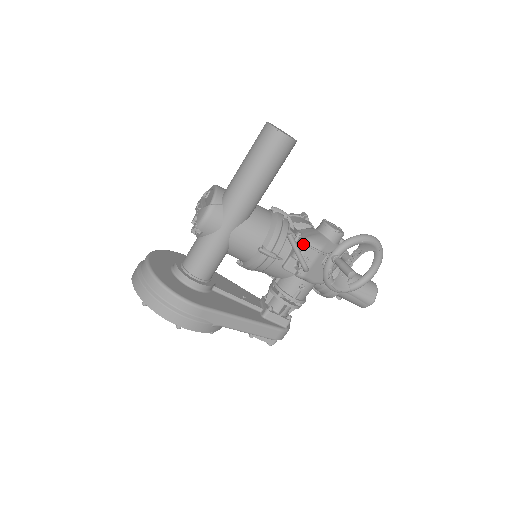
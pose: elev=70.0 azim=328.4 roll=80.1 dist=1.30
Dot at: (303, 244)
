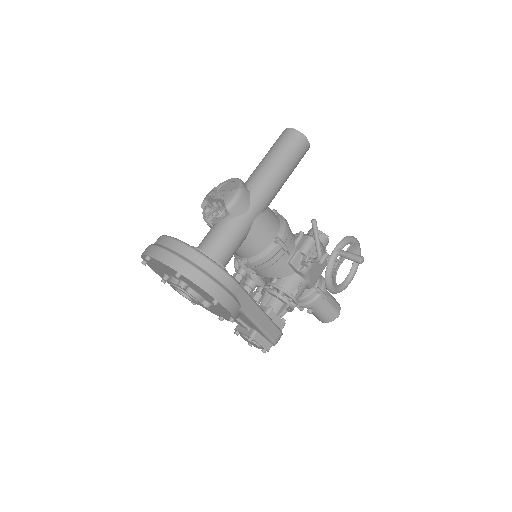
Dot at: (310, 239)
